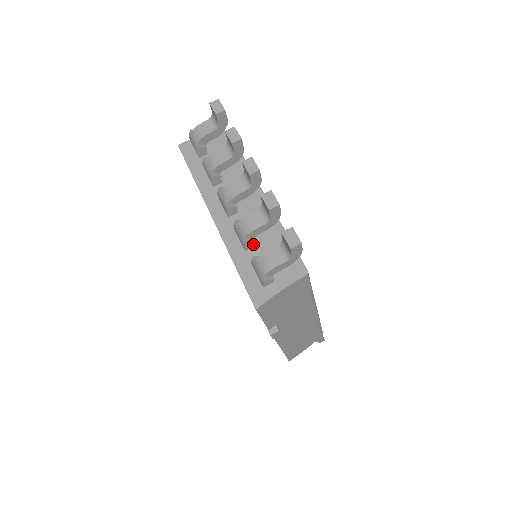
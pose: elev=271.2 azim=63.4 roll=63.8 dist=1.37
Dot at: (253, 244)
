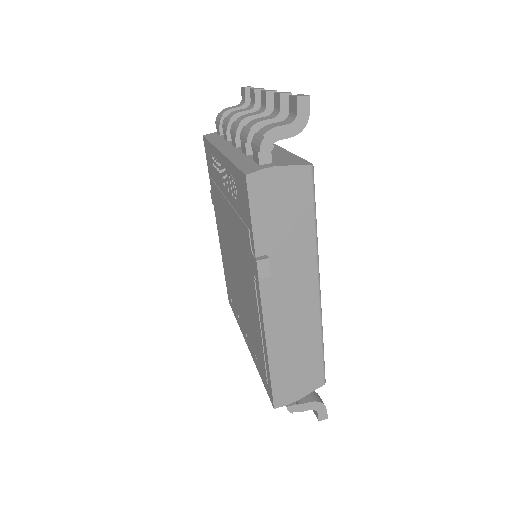
Dot at: occluded
